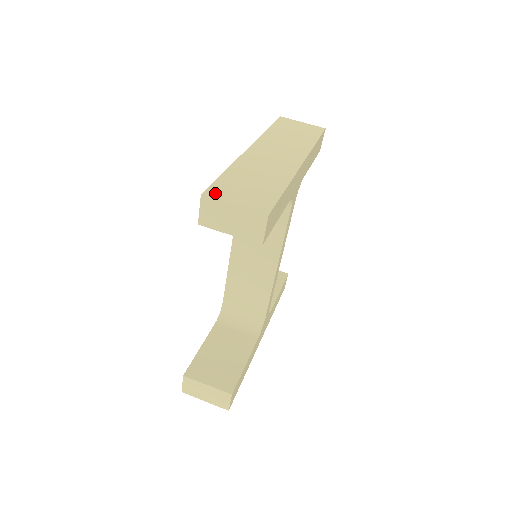
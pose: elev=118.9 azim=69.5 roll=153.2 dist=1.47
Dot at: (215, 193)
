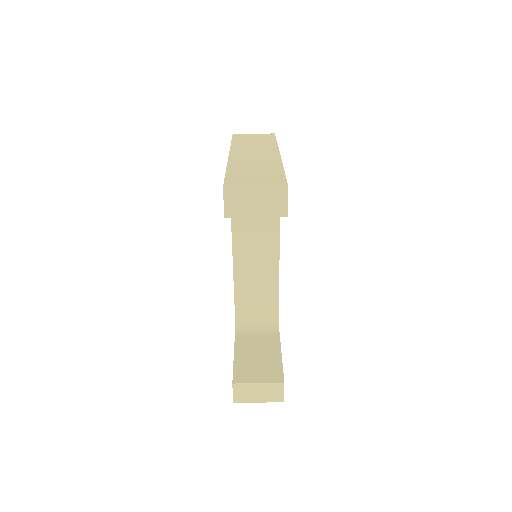
Dot at: (233, 184)
